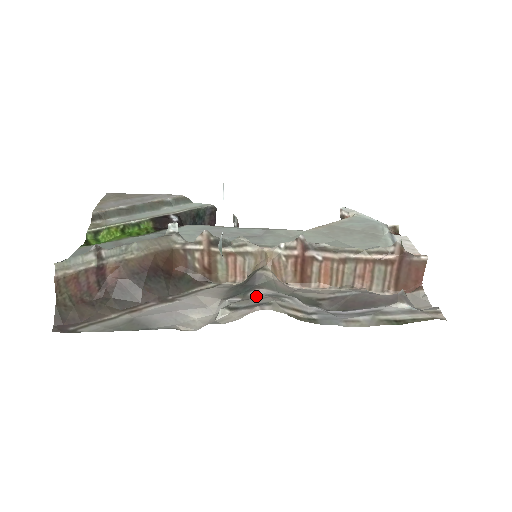
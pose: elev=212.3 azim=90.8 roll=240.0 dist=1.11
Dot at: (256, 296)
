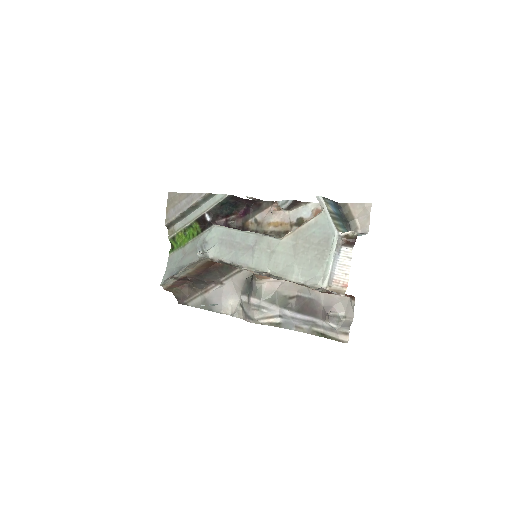
Dot at: (250, 304)
